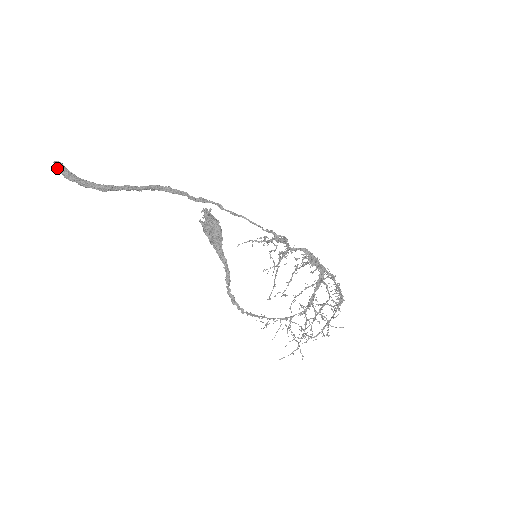
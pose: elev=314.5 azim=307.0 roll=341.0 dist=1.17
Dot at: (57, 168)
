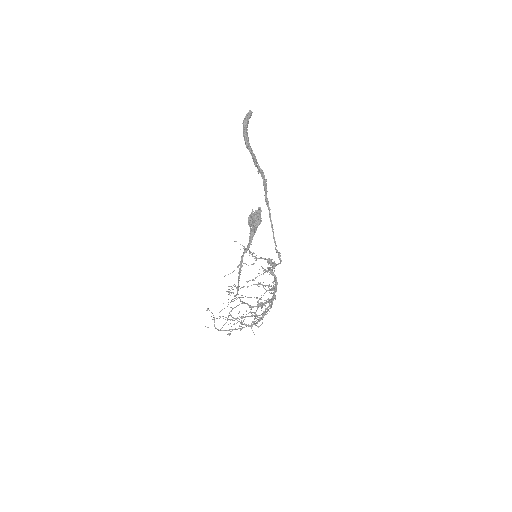
Dot at: (248, 114)
